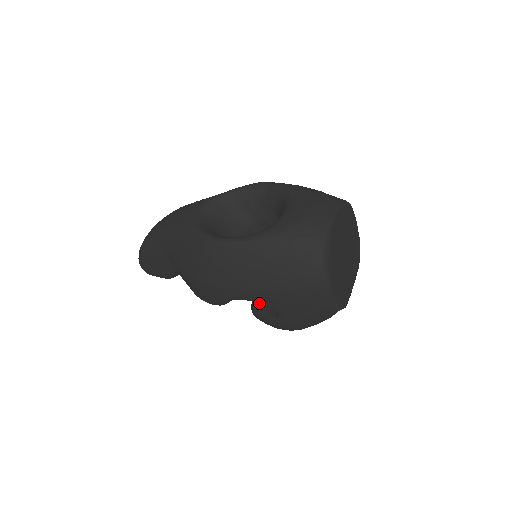
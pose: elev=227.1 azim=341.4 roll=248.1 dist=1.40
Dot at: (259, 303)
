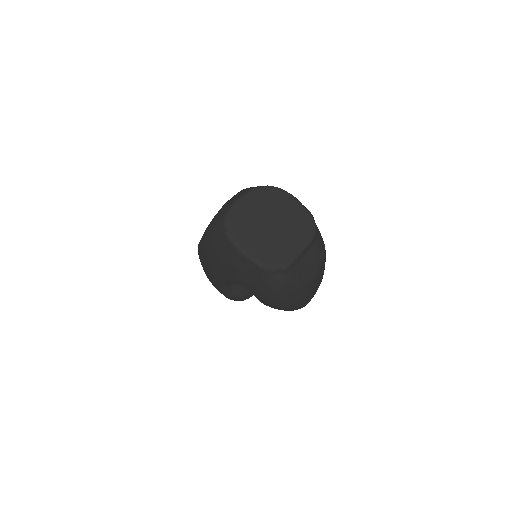
Dot at: occluded
